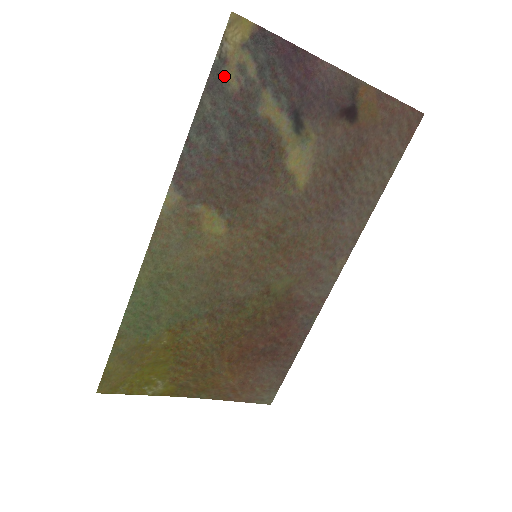
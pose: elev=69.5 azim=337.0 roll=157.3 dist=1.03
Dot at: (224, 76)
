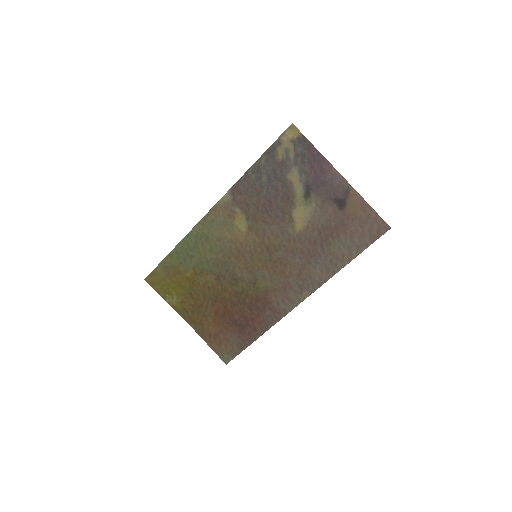
Dot at: (277, 151)
